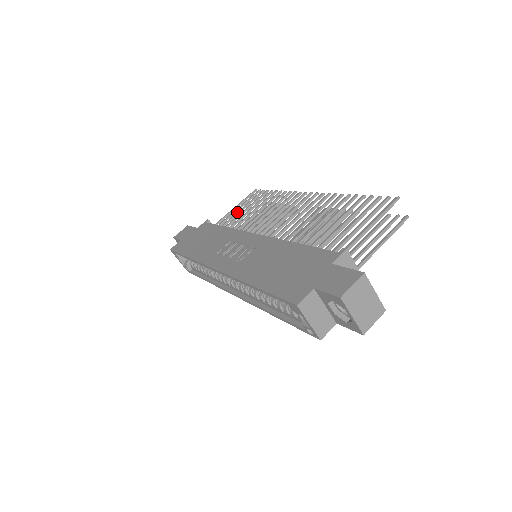
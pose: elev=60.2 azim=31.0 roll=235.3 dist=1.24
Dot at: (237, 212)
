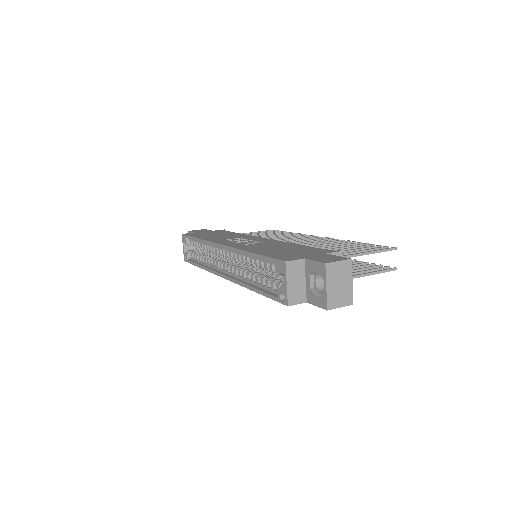
Dot at: (252, 234)
